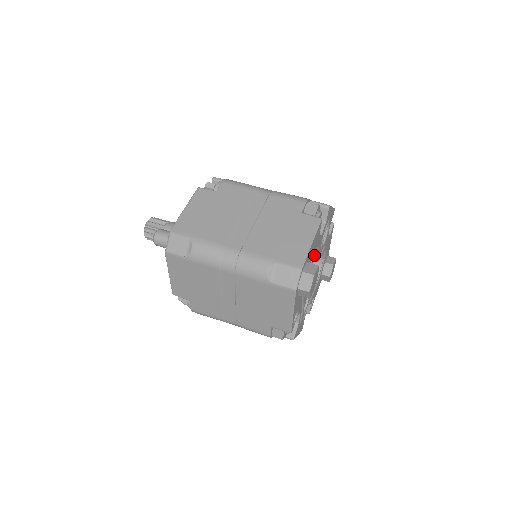
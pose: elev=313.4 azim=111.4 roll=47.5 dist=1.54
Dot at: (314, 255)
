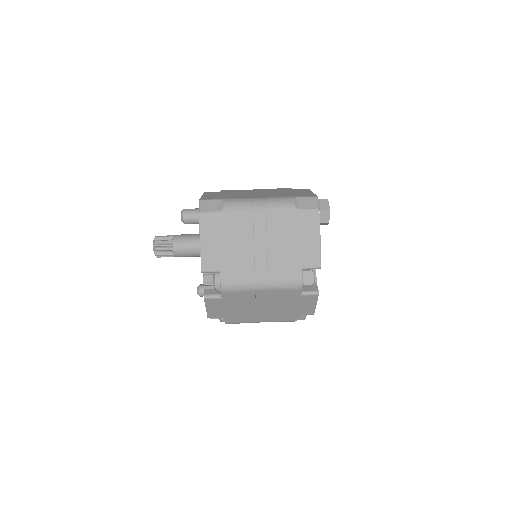
Dot at: occluded
